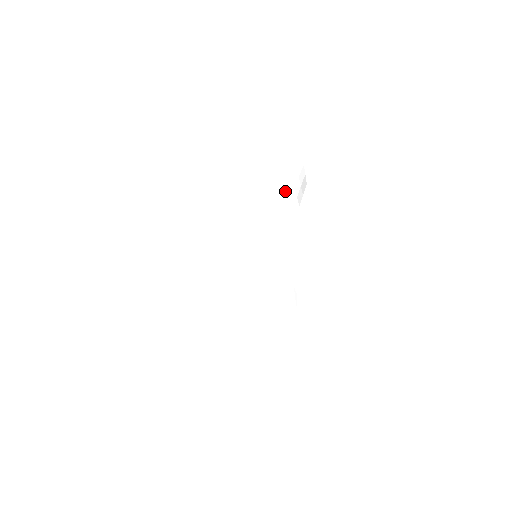
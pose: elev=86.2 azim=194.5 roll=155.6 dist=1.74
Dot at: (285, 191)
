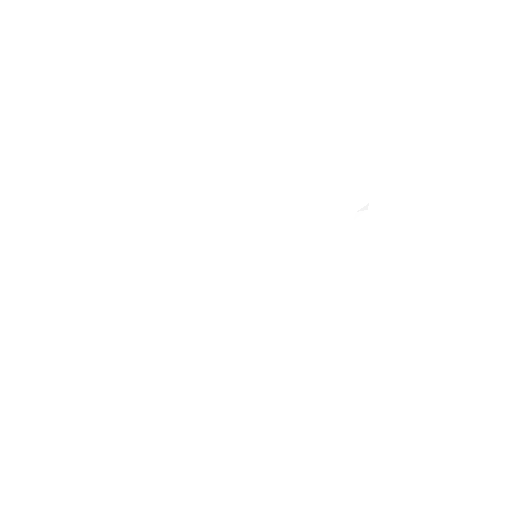
Dot at: (333, 212)
